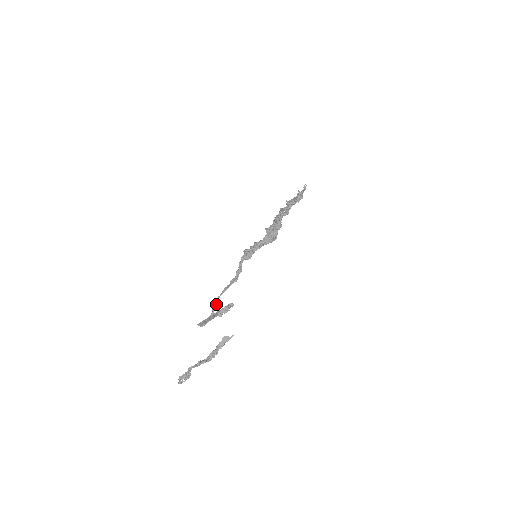
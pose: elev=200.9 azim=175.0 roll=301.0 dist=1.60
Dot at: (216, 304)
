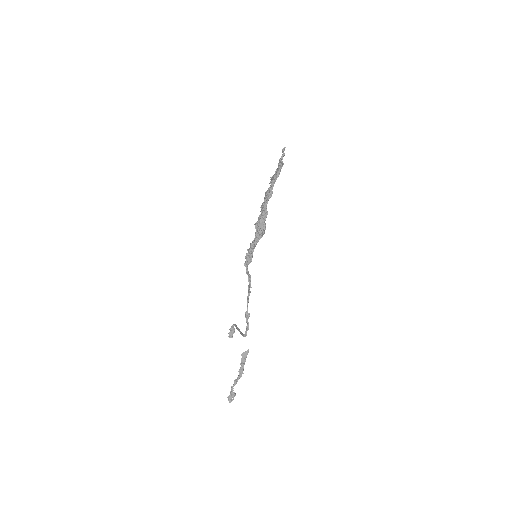
Dot at: (247, 313)
